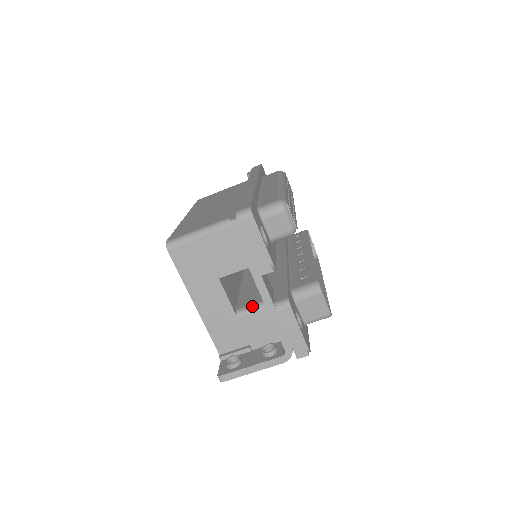
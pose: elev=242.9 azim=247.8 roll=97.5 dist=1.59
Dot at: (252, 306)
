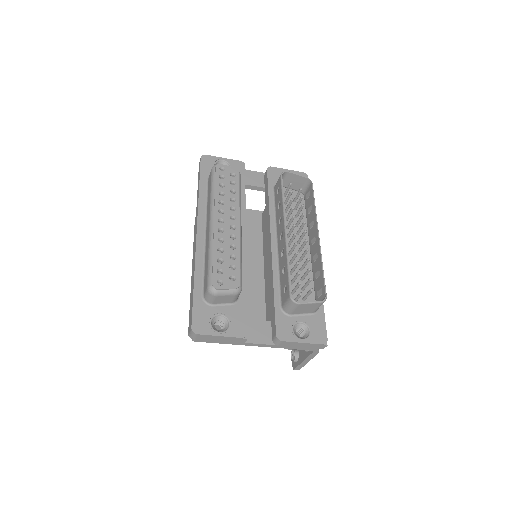
Dot at: occluded
